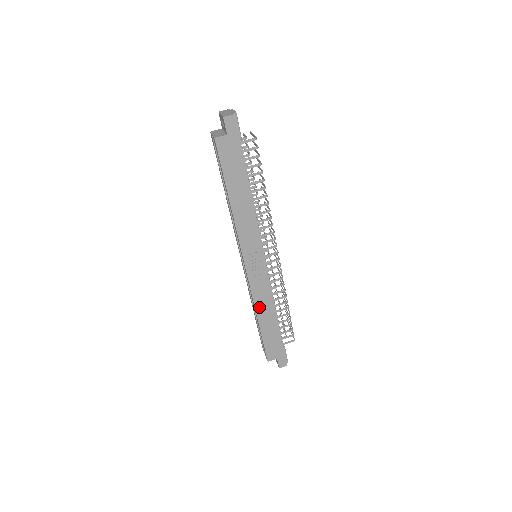
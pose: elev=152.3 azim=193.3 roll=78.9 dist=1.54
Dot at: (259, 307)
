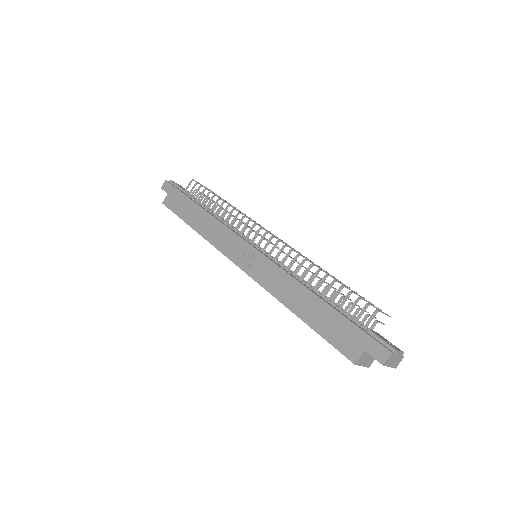
Dot at: (282, 296)
